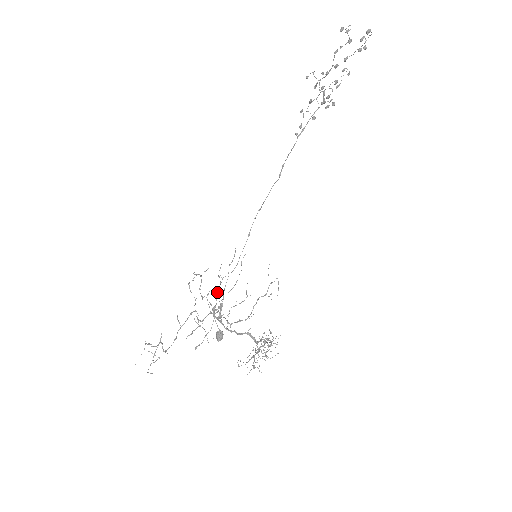
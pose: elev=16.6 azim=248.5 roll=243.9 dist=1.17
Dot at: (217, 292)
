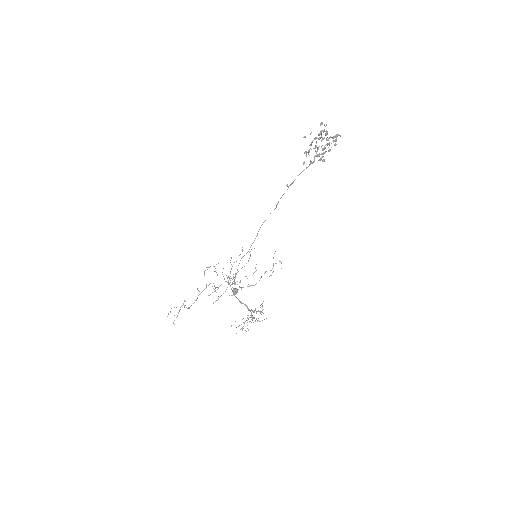
Dot at: occluded
